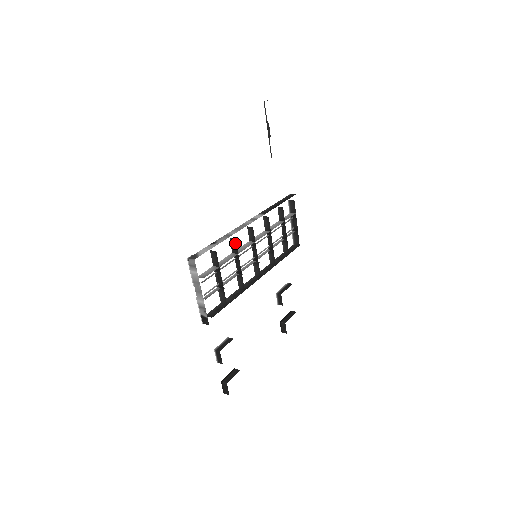
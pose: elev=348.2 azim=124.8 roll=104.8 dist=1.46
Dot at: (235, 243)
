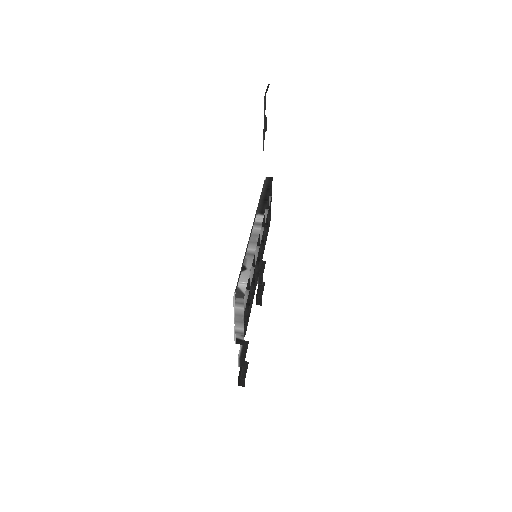
Dot at: occluded
